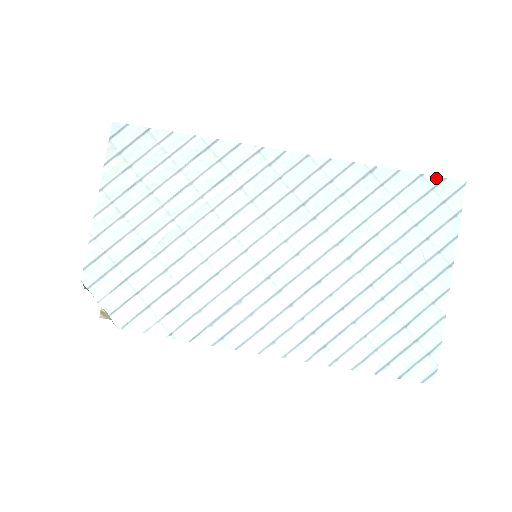
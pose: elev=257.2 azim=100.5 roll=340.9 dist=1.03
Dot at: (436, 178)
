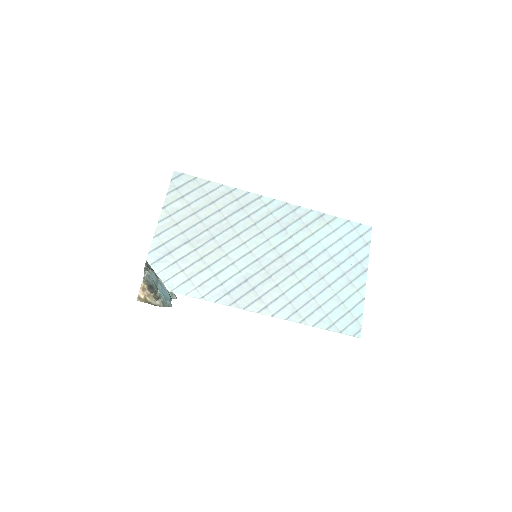
Dot at: (356, 223)
